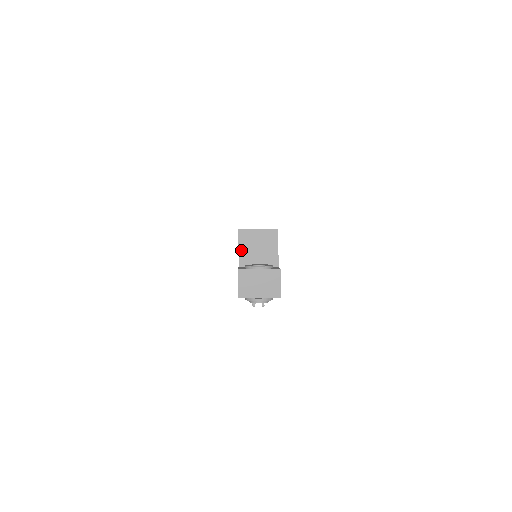
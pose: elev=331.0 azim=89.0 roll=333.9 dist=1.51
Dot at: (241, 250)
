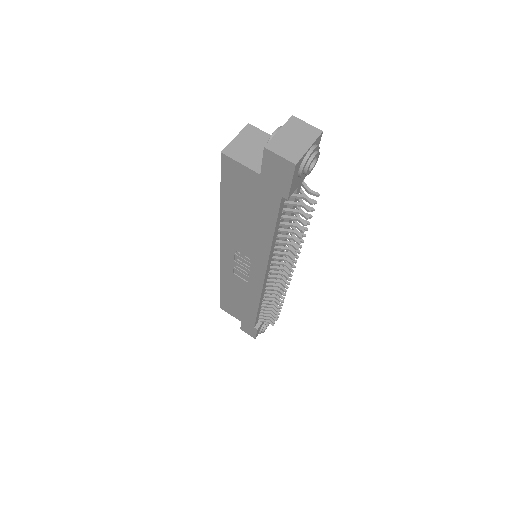
Dot at: (244, 163)
